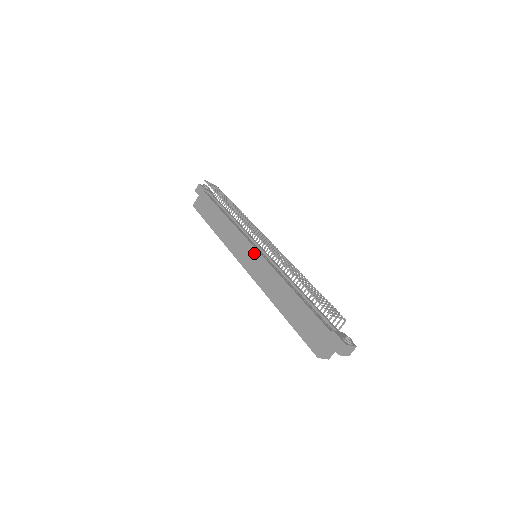
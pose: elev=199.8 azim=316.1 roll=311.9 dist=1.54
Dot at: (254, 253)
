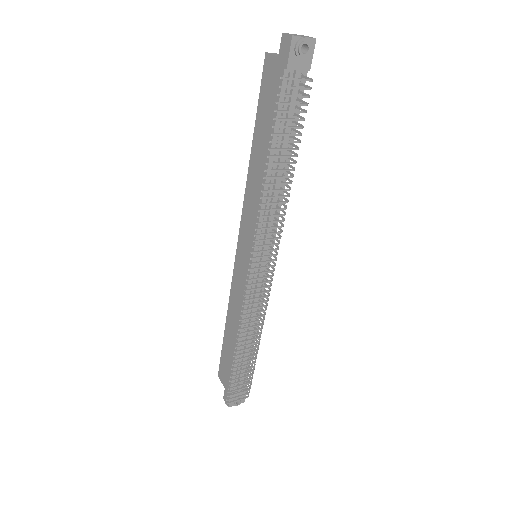
Dot at: (247, 265)
